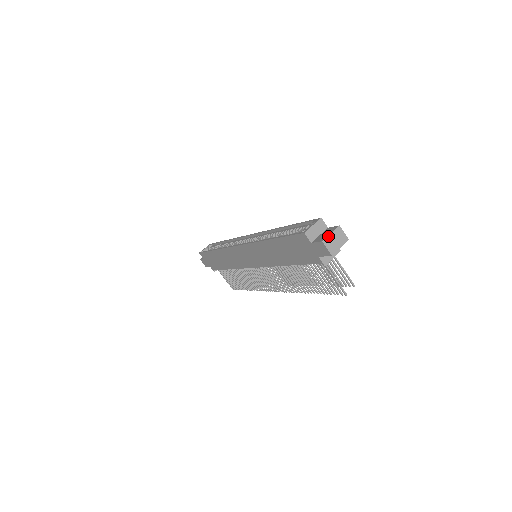
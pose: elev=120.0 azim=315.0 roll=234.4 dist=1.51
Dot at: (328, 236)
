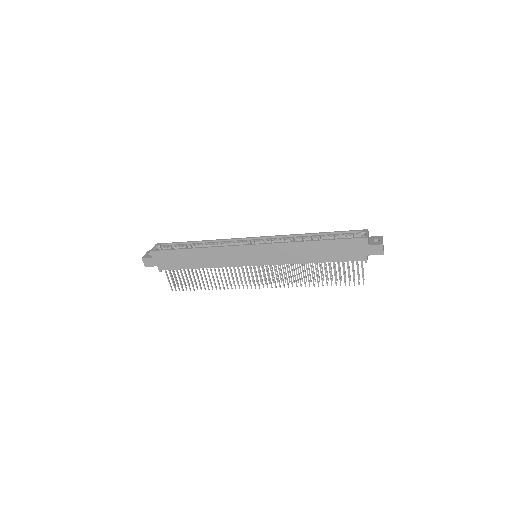
Dot at: occluded
